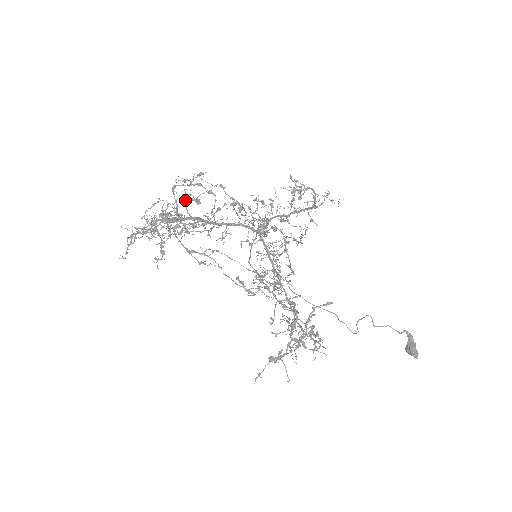
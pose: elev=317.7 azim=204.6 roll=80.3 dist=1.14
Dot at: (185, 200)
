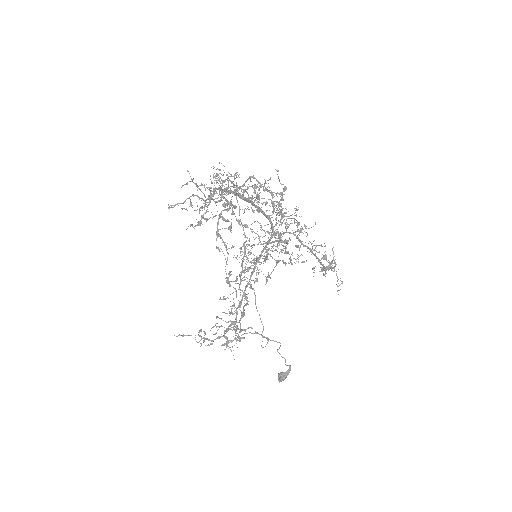
Dot at: (251, 197)
